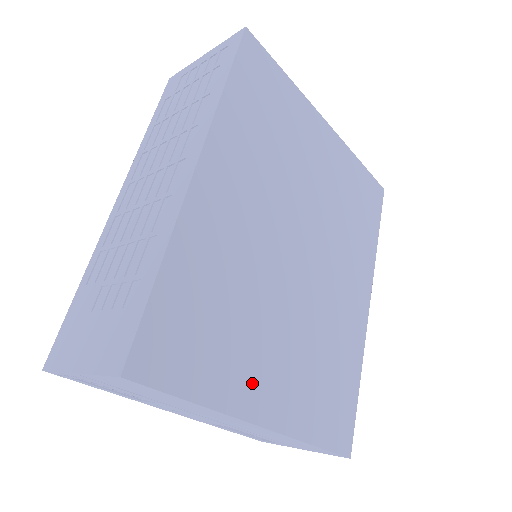
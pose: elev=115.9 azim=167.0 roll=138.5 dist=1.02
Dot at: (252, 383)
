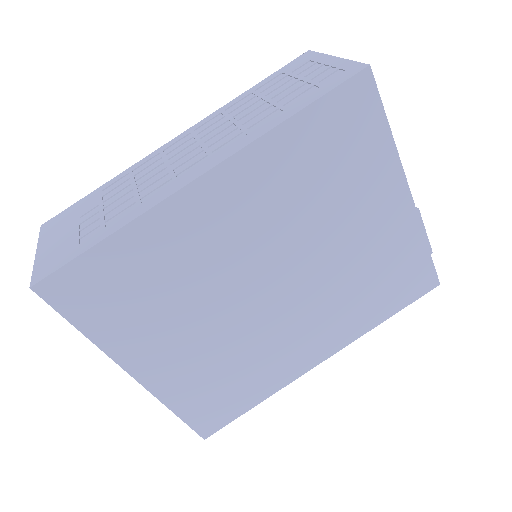
Dot at: (144, 348)
